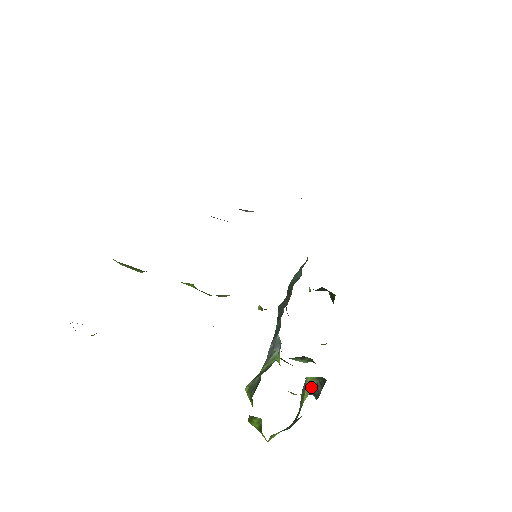
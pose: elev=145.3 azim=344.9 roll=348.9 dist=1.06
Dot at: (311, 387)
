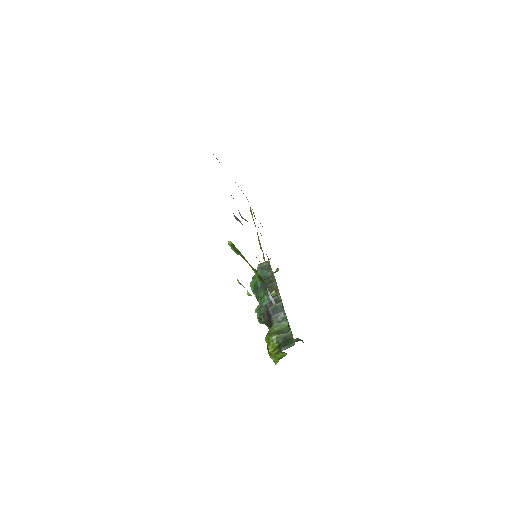
Dot at: occluded
